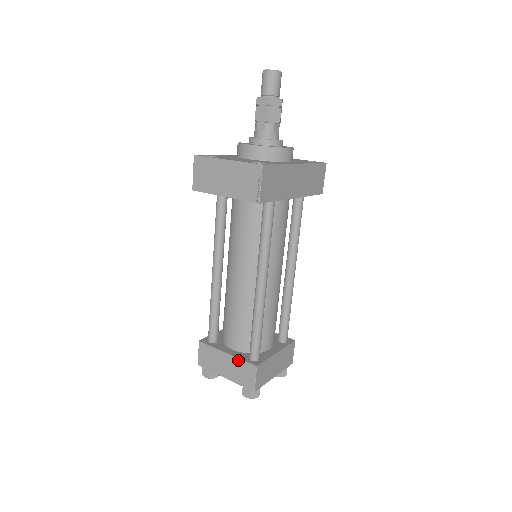
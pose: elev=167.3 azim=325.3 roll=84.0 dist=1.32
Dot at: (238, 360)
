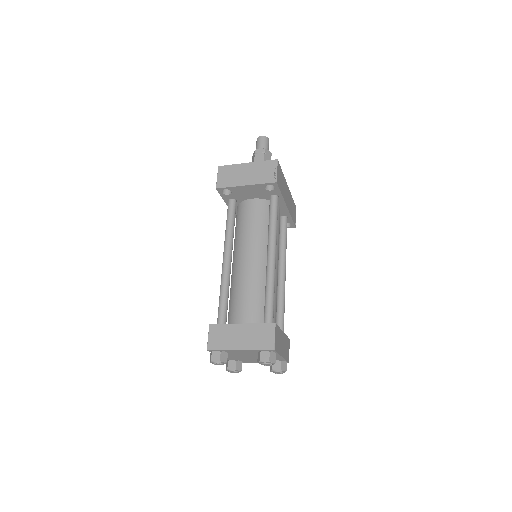
Dot at: (255, 325)
